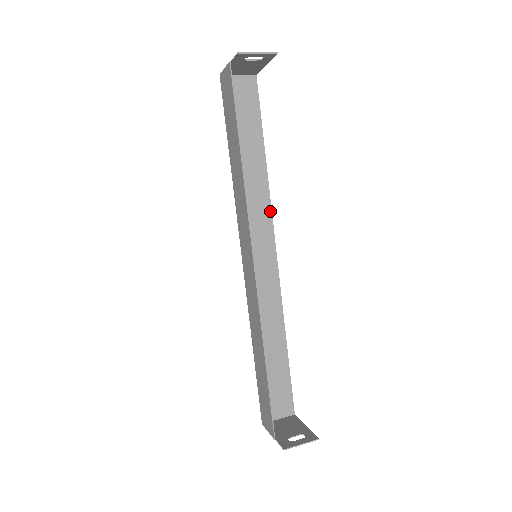
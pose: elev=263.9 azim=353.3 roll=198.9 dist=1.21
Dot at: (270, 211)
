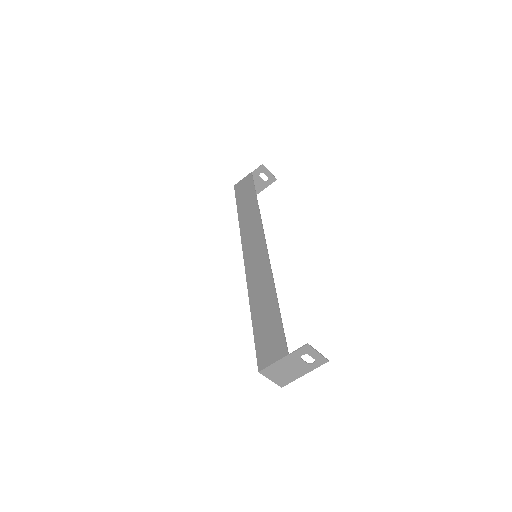
Dot at: occluded
